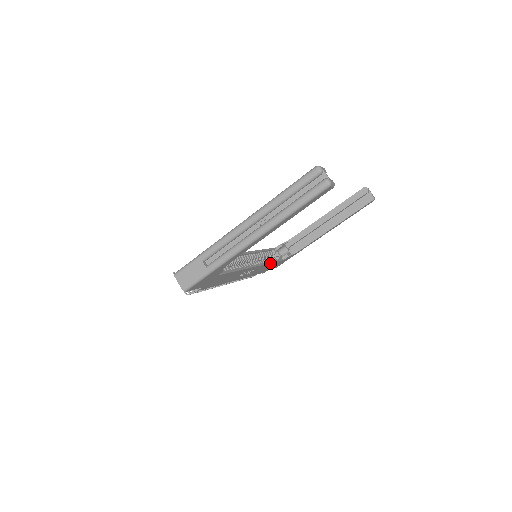
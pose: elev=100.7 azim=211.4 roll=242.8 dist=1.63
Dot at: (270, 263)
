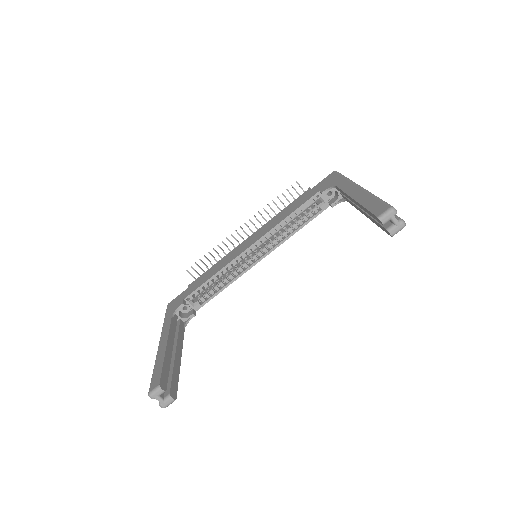
Dot at: (296, 231)
